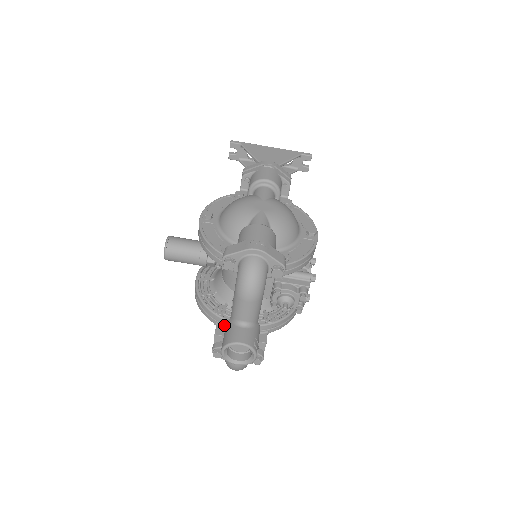
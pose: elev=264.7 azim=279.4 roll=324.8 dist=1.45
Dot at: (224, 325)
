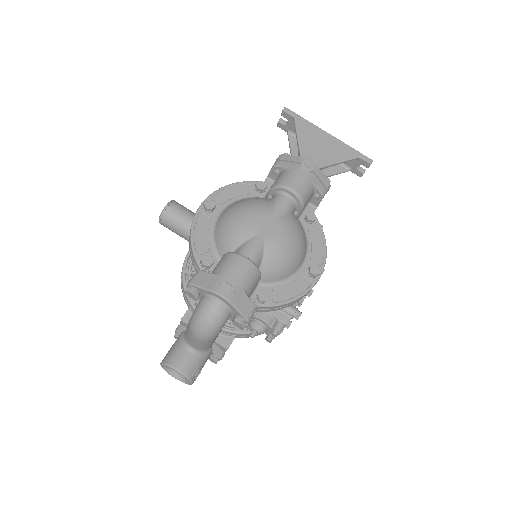
Dot at: occluded
